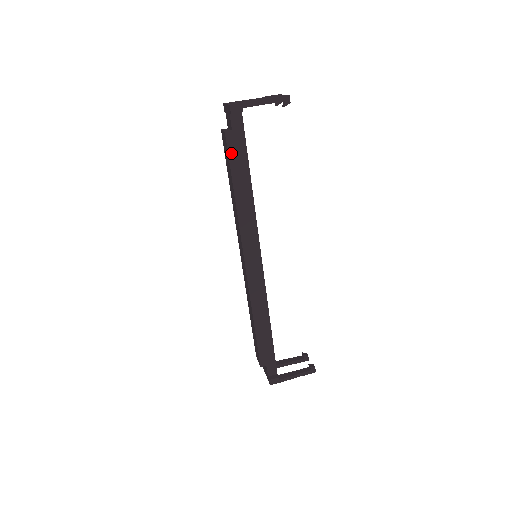
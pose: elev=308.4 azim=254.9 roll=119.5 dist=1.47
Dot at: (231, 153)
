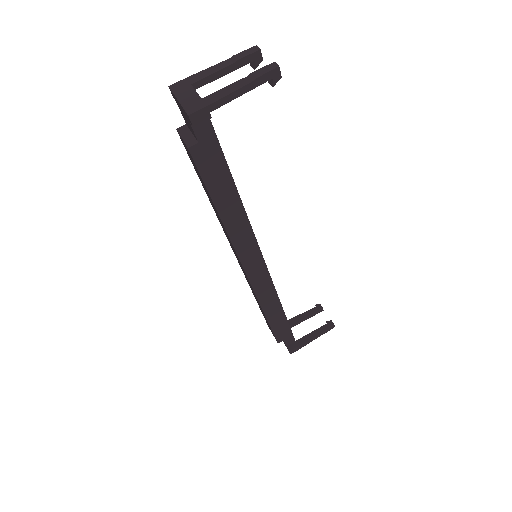
Dot at: (203, 171)
